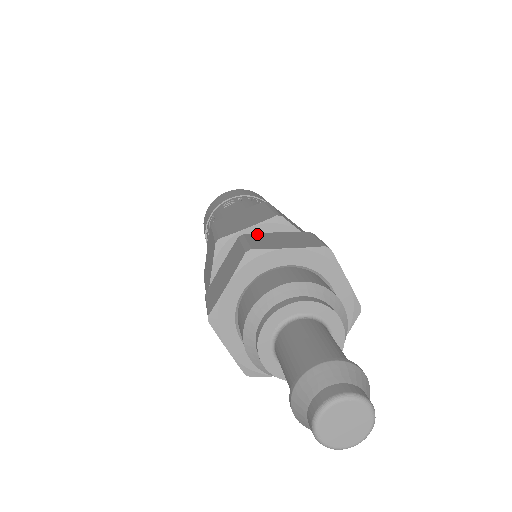
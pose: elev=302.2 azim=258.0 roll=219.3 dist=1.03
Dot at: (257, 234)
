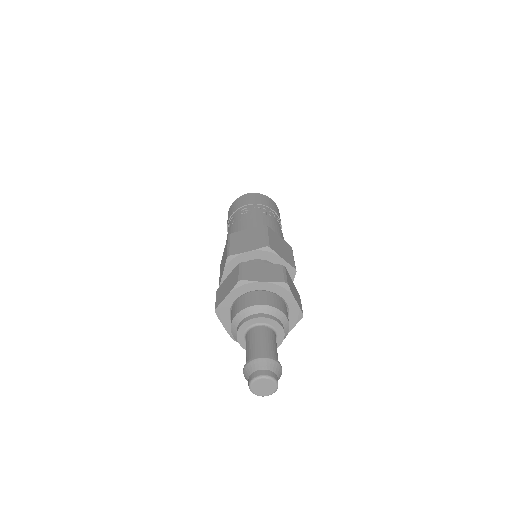
Dot at: (250, 263)
